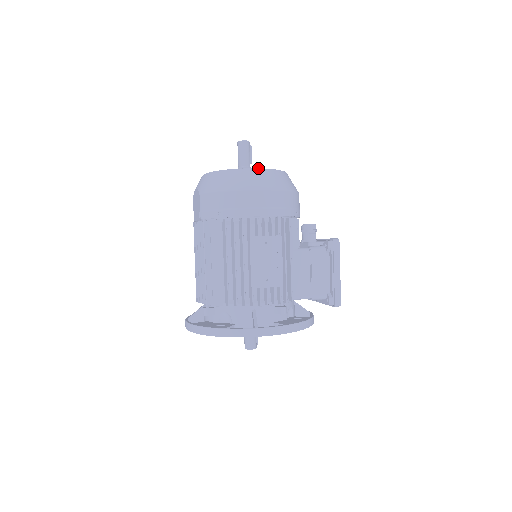
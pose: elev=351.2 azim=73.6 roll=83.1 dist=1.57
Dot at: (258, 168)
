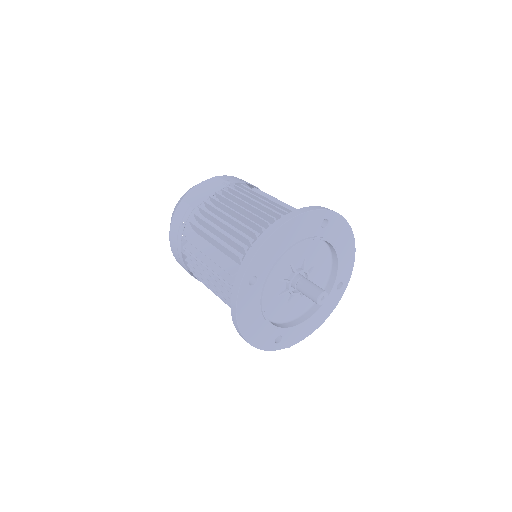
Dot at: occluded
